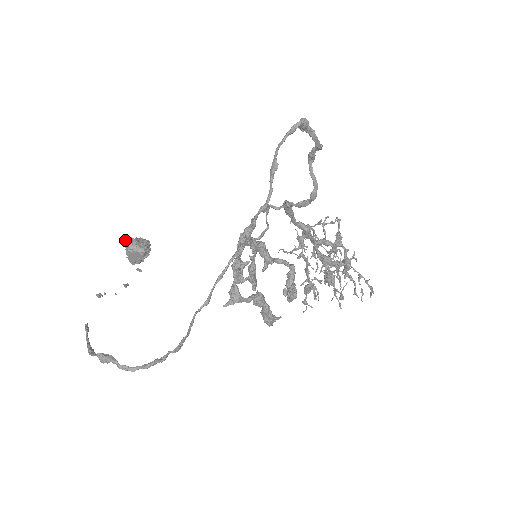
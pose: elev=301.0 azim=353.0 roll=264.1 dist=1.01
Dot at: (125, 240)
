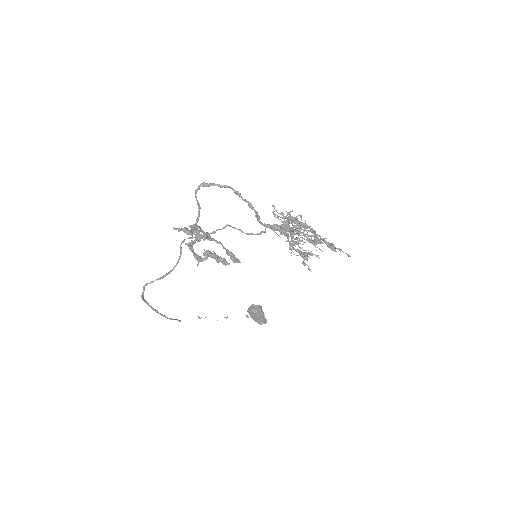
Dot at: occluded
